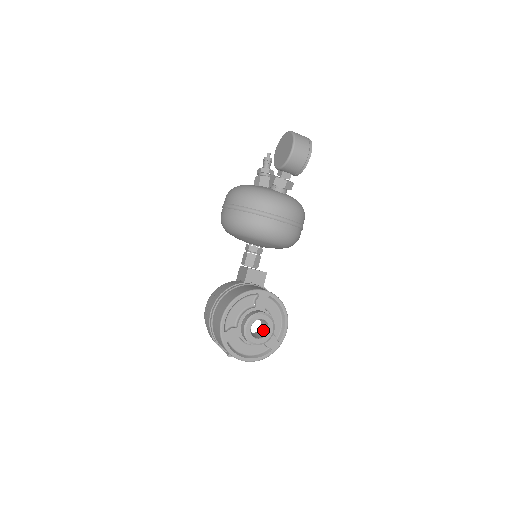
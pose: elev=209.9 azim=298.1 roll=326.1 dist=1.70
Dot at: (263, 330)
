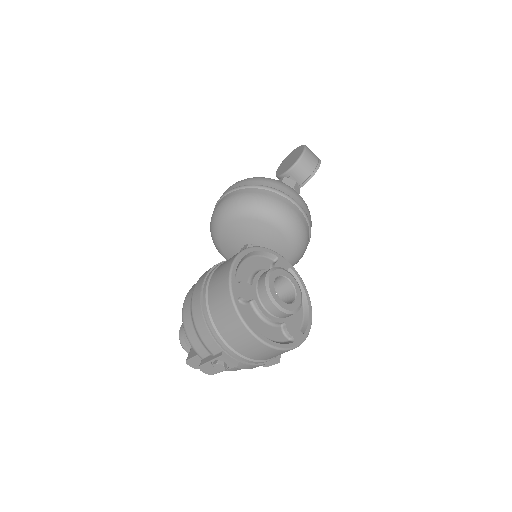
Dot at: (285, 302)
